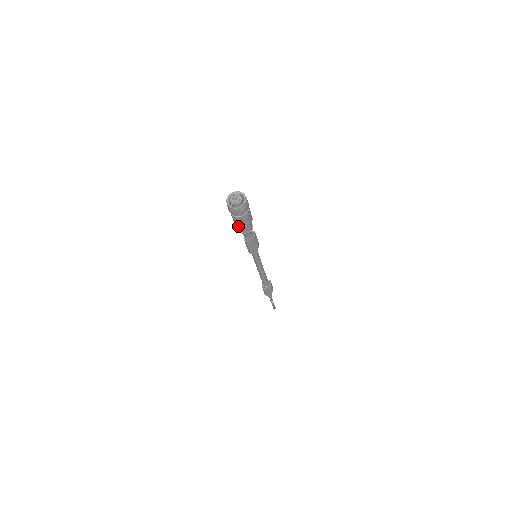
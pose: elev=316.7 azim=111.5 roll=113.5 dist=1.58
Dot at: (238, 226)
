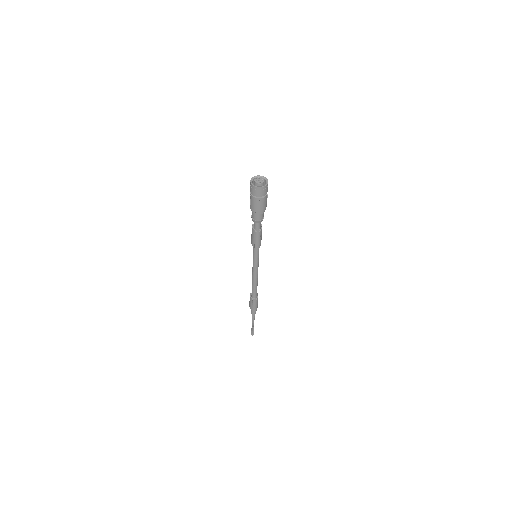
Dot at: (259, 210)
